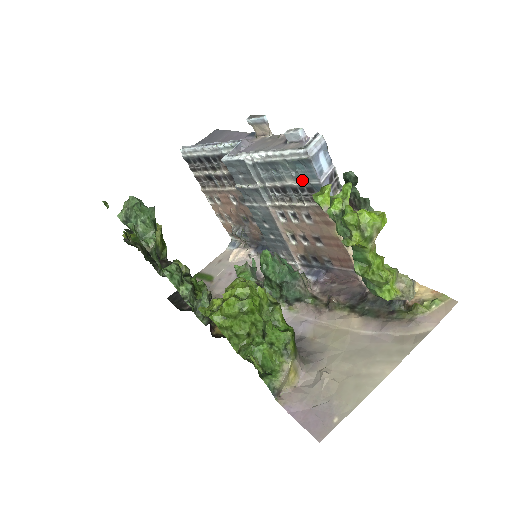
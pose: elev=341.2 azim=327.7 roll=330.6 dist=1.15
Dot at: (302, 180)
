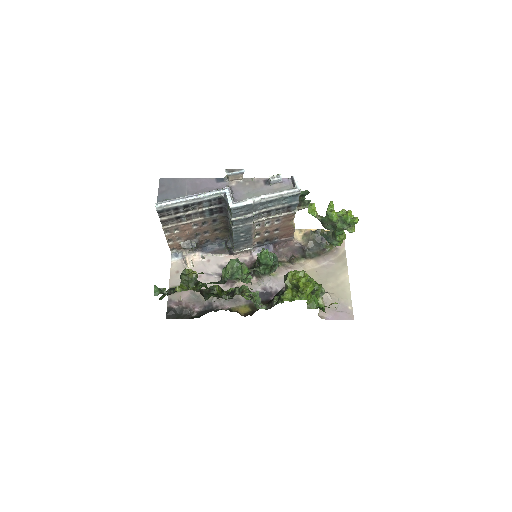
Dot at: (286, 204)
